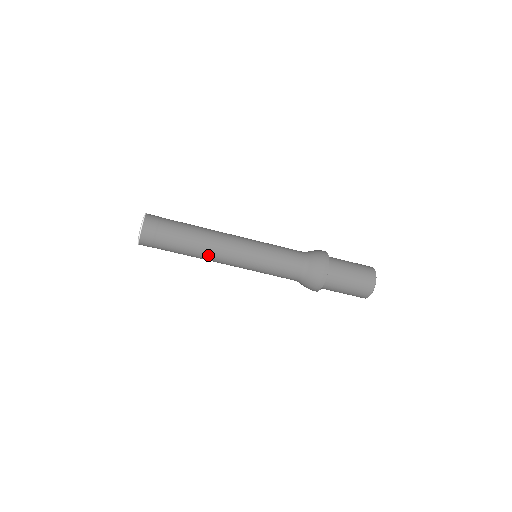
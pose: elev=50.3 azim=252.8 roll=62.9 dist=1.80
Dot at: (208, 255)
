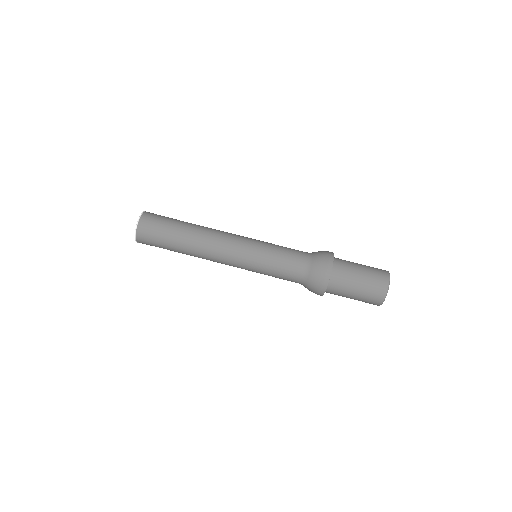
Dot at: (203, 253)
